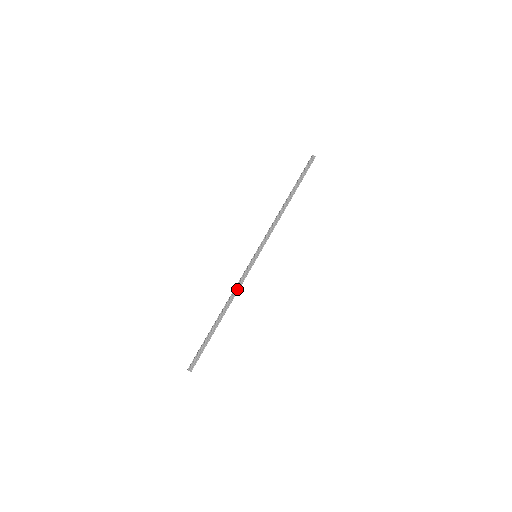
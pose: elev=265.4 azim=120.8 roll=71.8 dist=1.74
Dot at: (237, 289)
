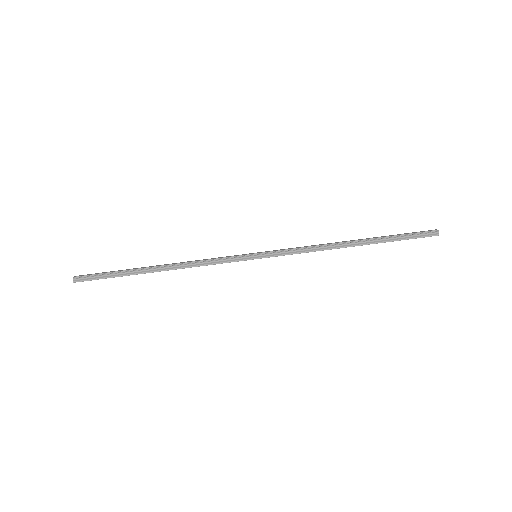
Dot at: (200, 264)
